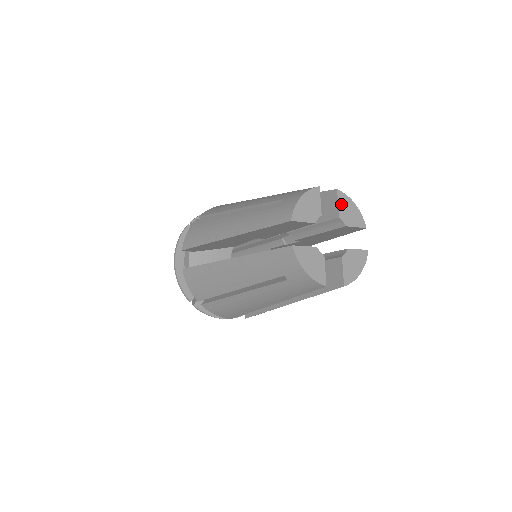
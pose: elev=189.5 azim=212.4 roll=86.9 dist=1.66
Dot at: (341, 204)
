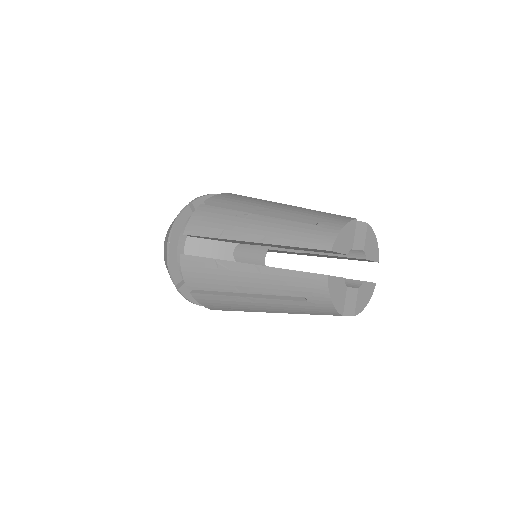
Dot at: (367, 238)
